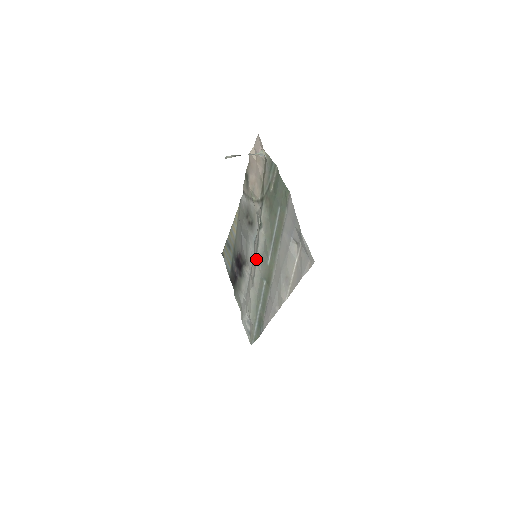
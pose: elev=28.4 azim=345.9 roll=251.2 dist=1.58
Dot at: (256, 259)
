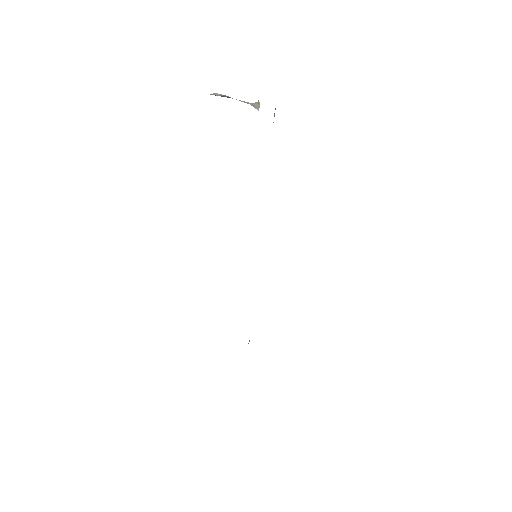
Dot at: occluded
